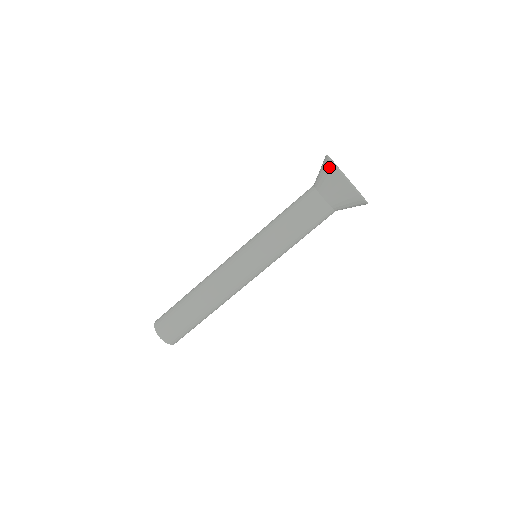
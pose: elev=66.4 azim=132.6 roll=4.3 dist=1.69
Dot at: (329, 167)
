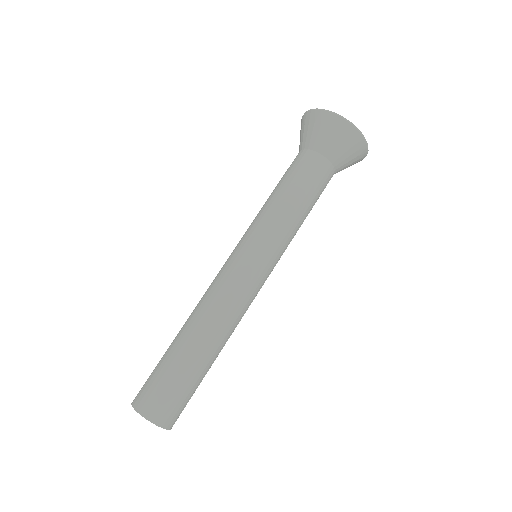
Dot at: (327, 118)
